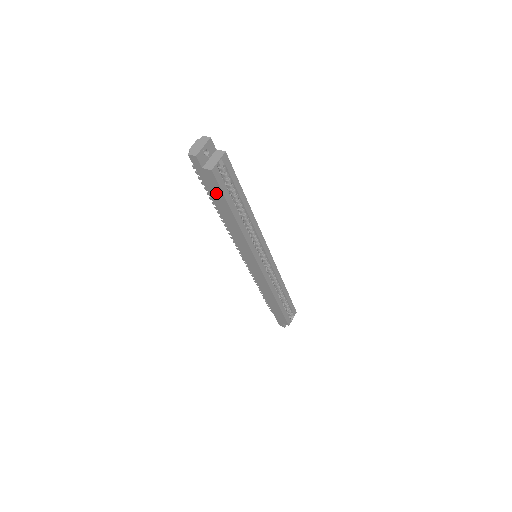
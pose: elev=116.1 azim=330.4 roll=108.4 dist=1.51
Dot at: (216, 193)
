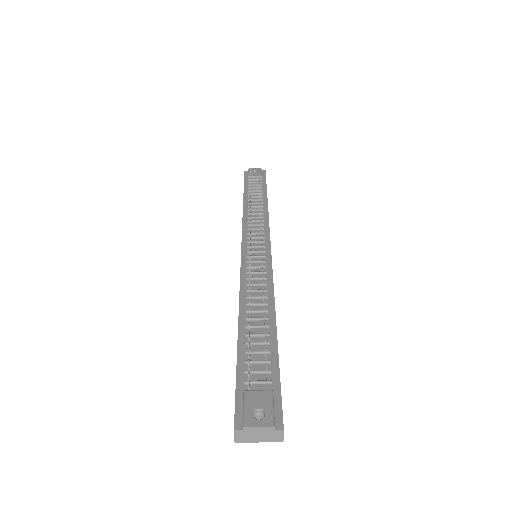
Dot at: occluded
